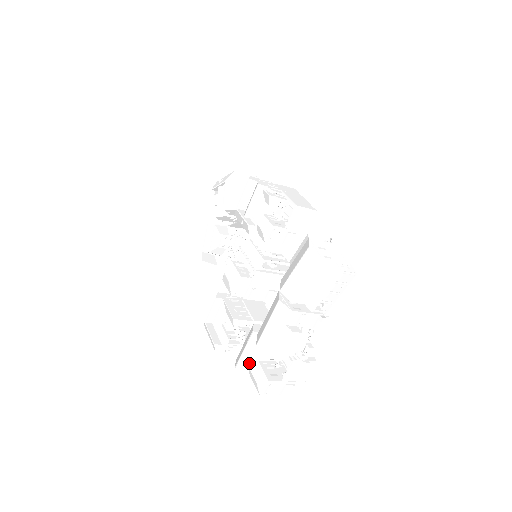
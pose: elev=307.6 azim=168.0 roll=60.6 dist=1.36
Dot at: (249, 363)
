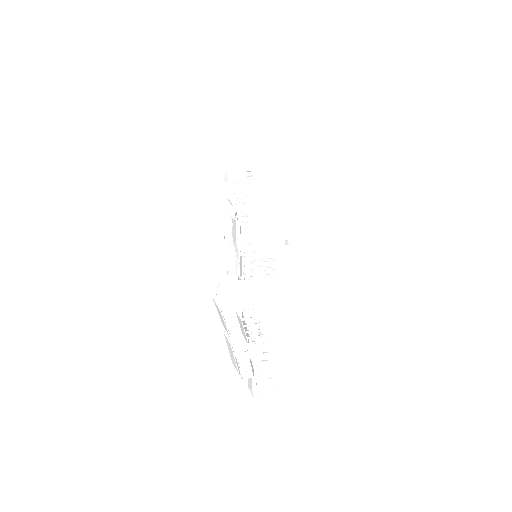
Dot at: occluded
